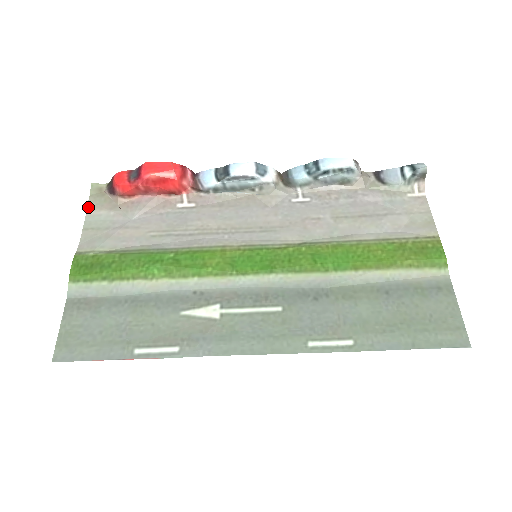
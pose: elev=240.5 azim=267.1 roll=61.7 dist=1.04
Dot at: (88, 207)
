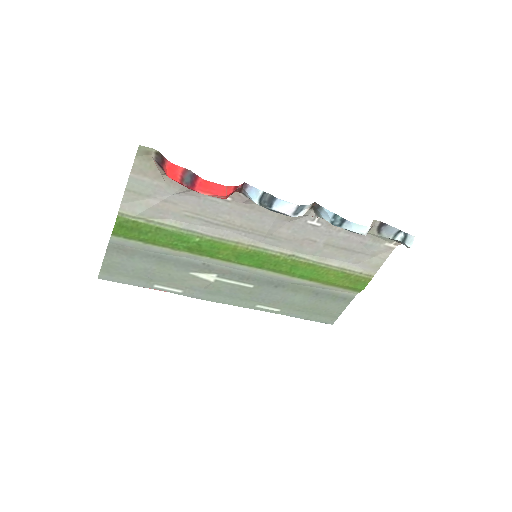
Dot at: (133, 169)
